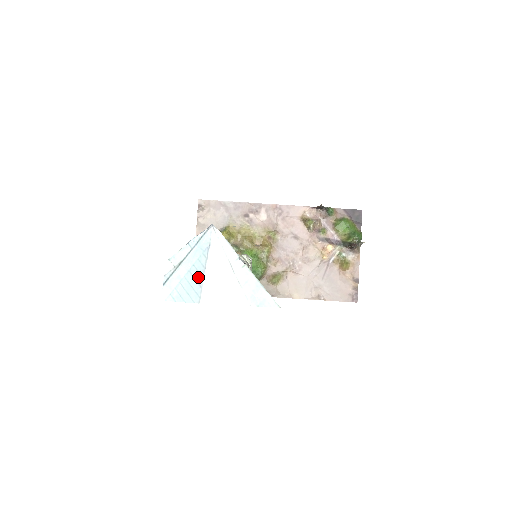
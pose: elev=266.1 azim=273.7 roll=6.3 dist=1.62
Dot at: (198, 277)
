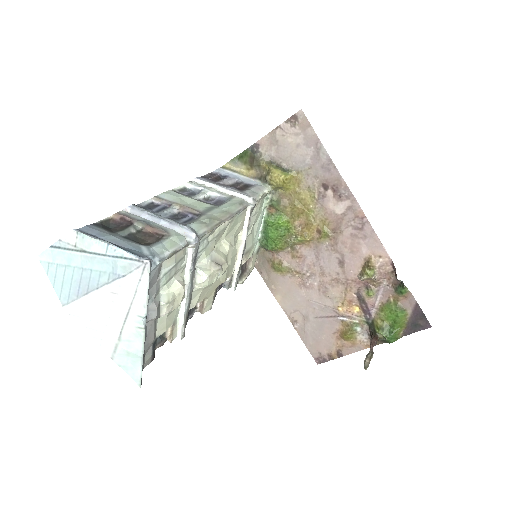
Dot at: (84, 286)
